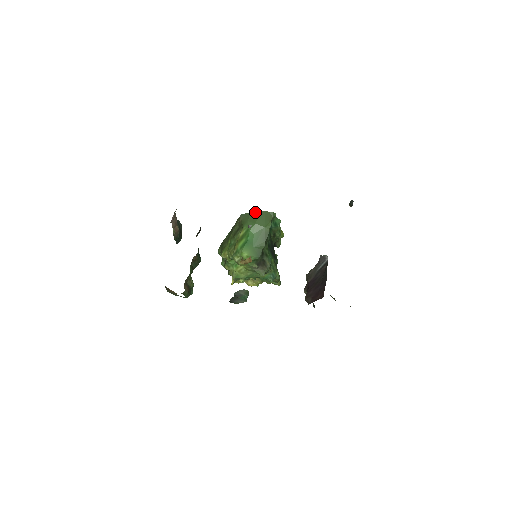
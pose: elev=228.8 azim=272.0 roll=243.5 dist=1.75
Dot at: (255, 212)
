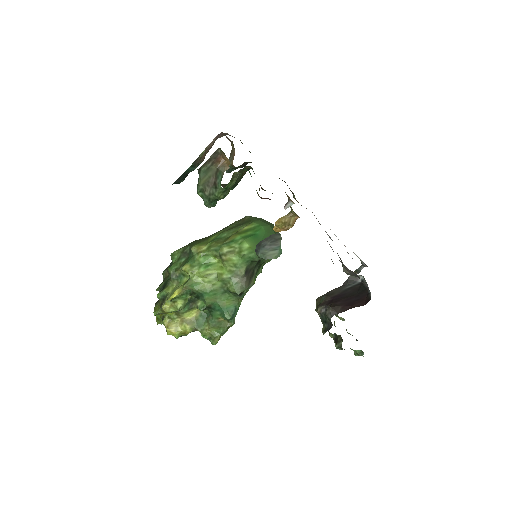
Dot at: (266, 221)
